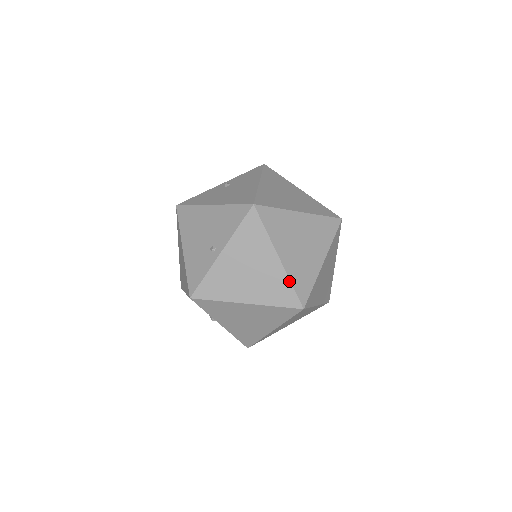
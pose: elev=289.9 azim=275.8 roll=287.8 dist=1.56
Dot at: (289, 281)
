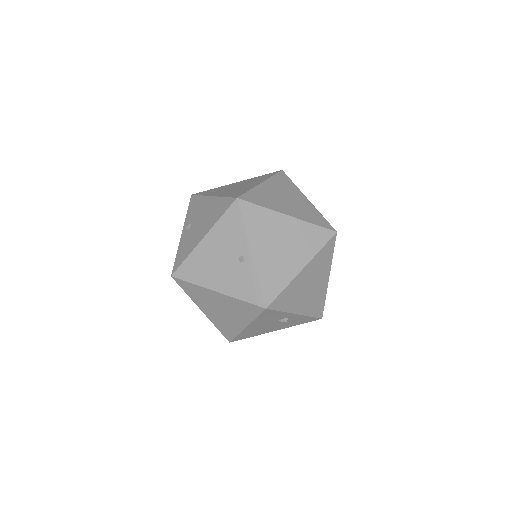
Dot at: (310, 224)
